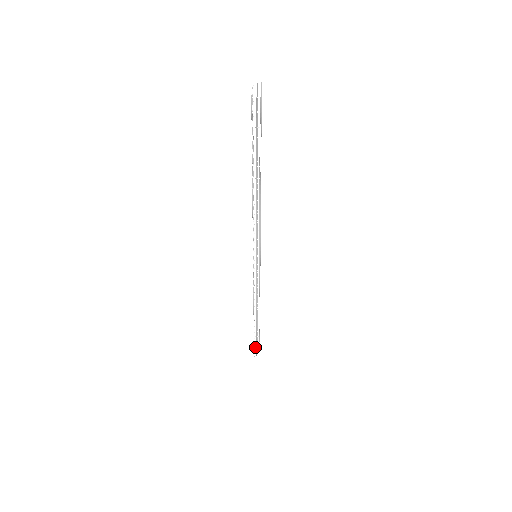
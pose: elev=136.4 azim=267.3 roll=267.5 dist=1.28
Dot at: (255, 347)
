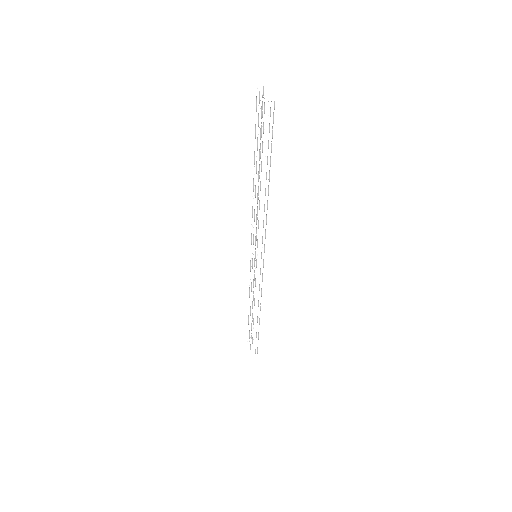
Dot at: (254, 345)
